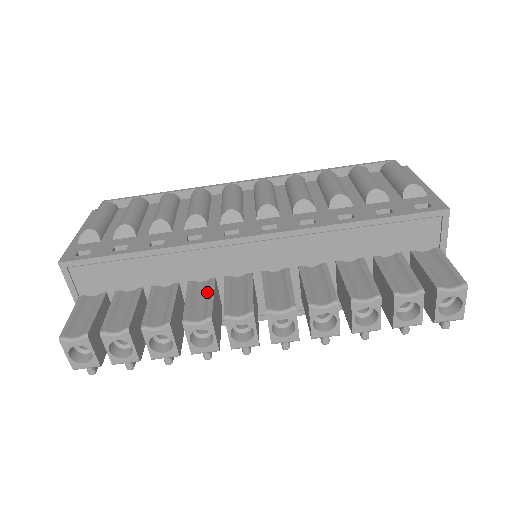
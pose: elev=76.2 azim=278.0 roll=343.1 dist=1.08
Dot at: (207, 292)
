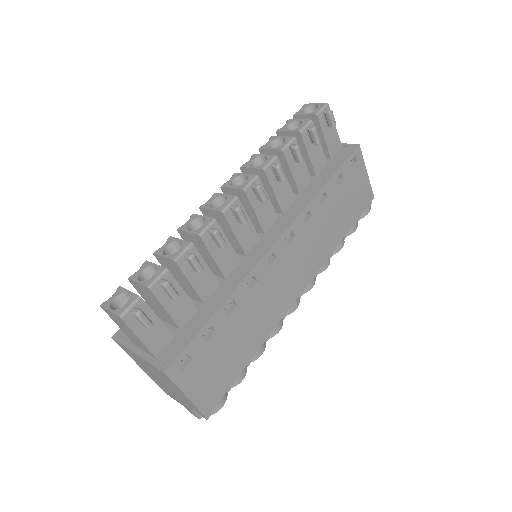
Dot at: occluded
